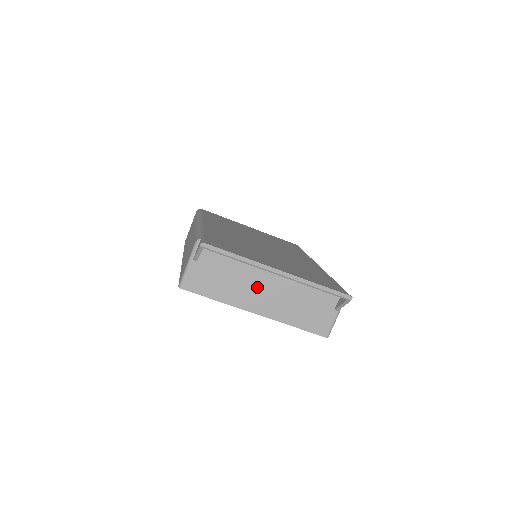
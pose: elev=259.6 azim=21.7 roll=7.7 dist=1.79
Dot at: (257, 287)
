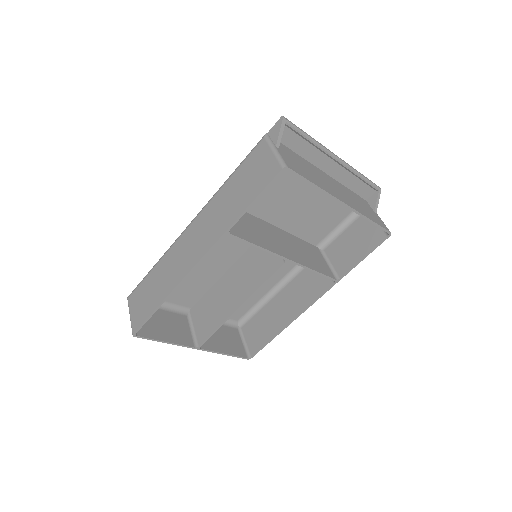
Dot at: (327, 182)
